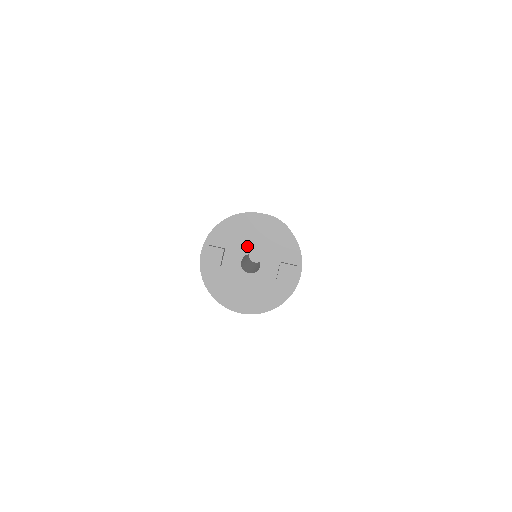
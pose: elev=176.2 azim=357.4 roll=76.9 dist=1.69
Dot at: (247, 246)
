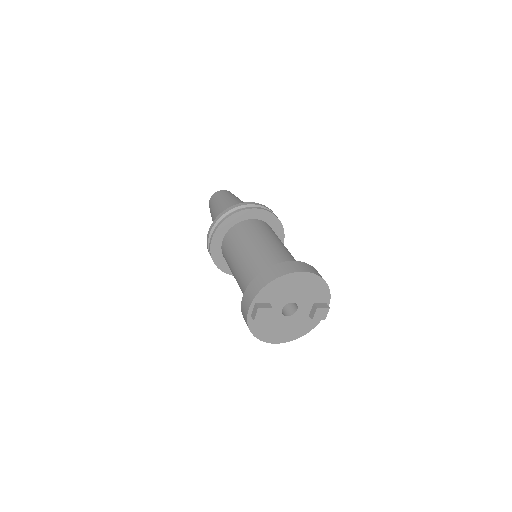
Dot at: (288, 298)
